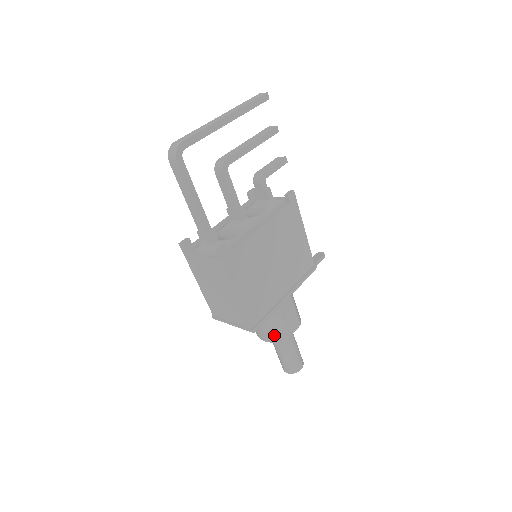
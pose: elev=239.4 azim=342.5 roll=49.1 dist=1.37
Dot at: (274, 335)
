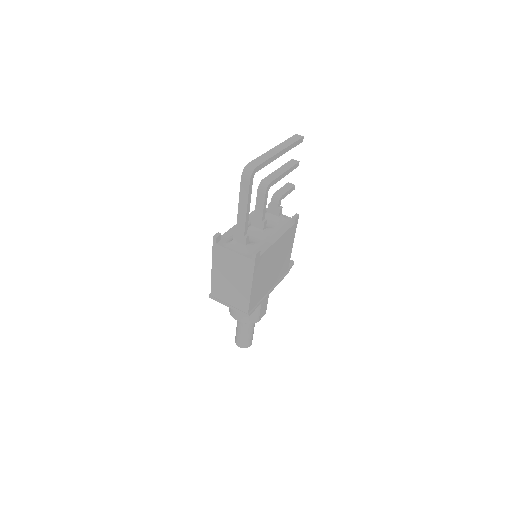
Dot at: (249, 318)
